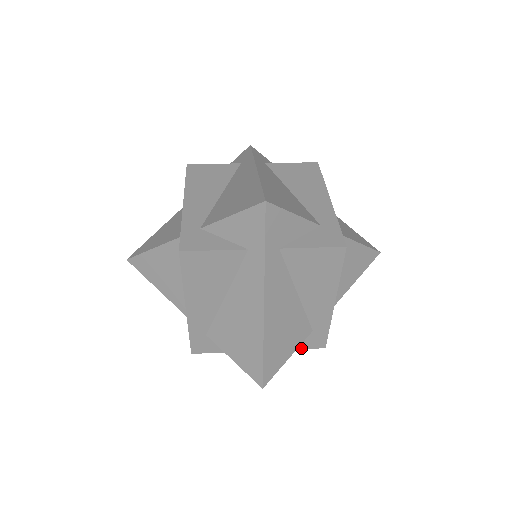
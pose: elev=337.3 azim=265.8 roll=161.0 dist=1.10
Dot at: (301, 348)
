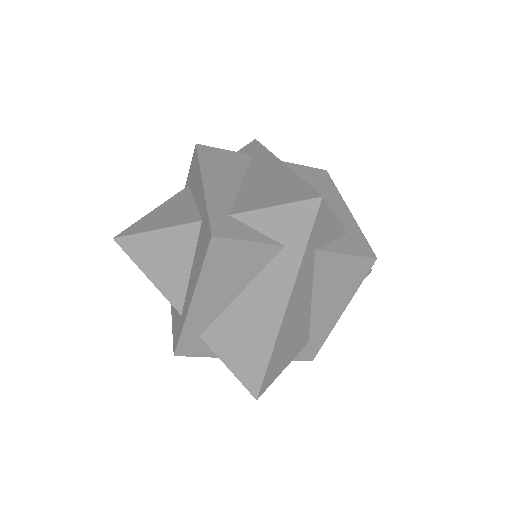
Dot at: (349, 254)
